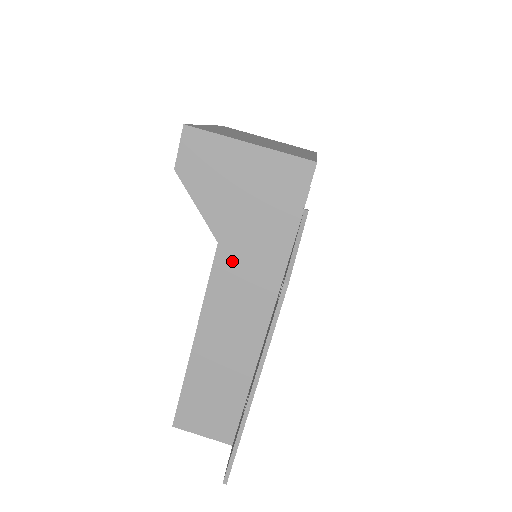
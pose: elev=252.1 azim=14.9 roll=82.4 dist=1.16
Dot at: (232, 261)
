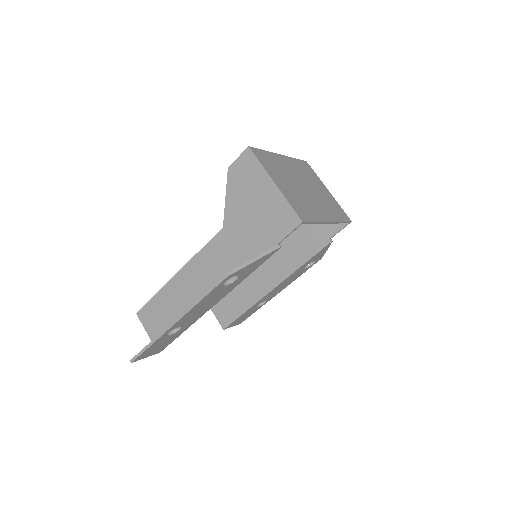
Dot at: (223, 244)
